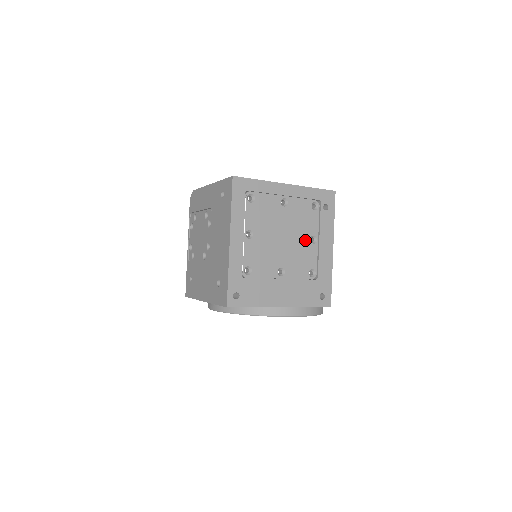
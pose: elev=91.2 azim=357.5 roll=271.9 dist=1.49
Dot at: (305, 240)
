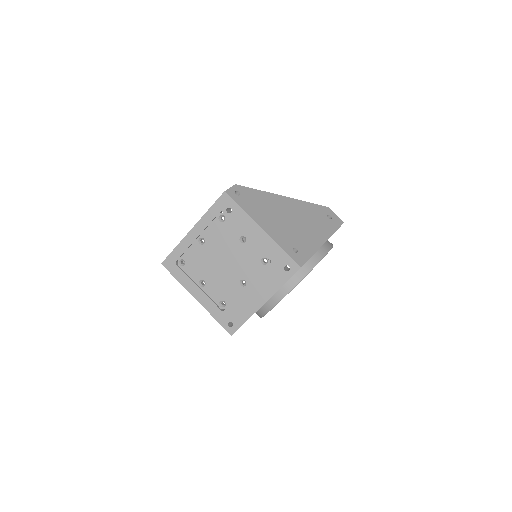
Dot at: (238, 247)
